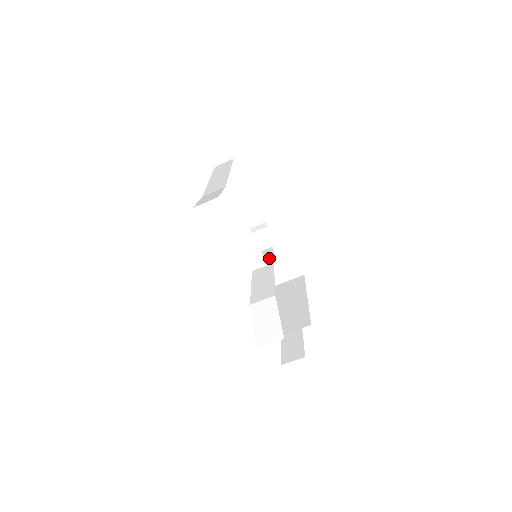
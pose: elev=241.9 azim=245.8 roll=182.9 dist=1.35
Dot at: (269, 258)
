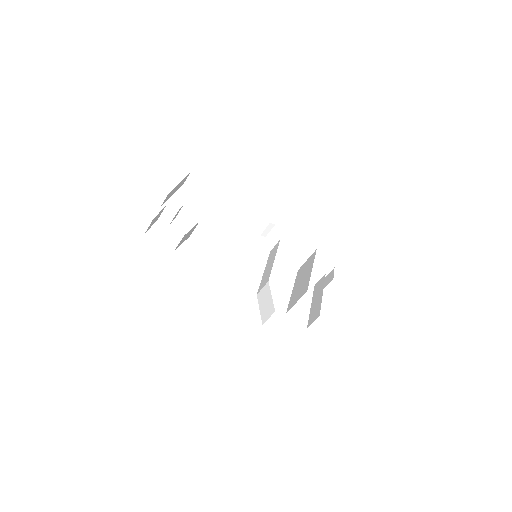
Dot at: (275, 251)
